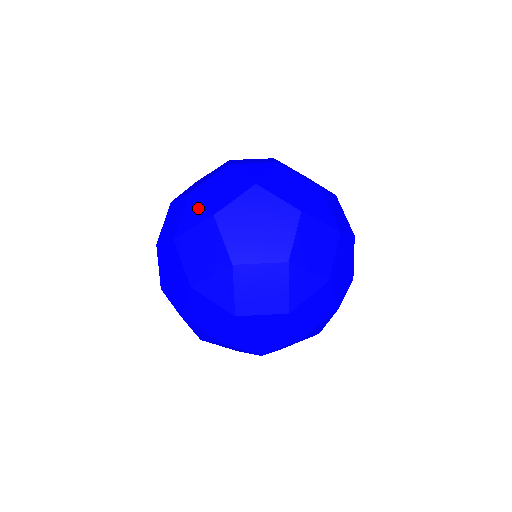
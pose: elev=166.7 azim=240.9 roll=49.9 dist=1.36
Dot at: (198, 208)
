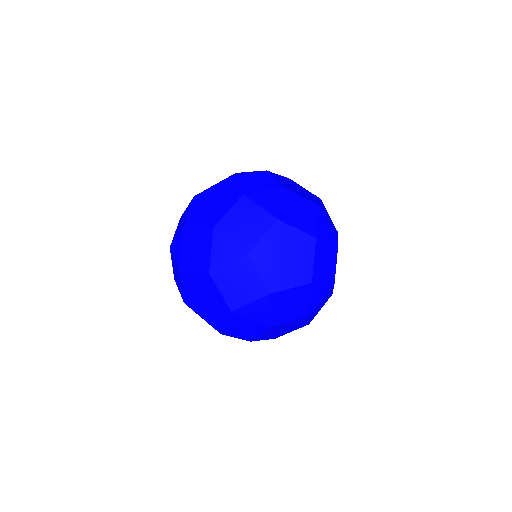
Dot at: (229, 245)
